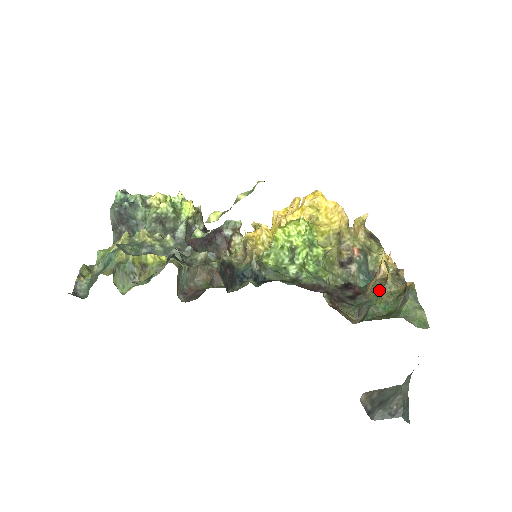
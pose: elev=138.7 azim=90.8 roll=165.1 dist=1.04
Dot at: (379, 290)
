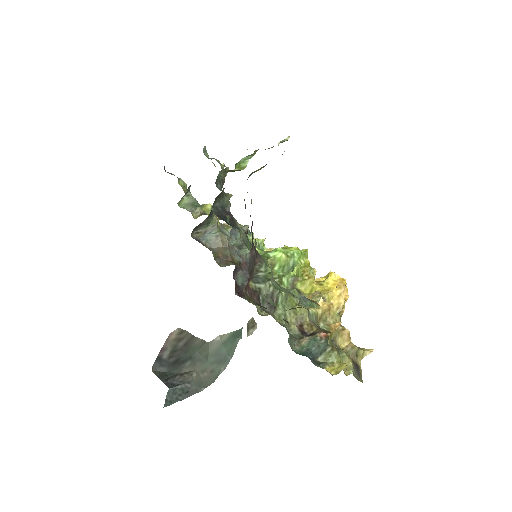
Dot at: (293, 308)
